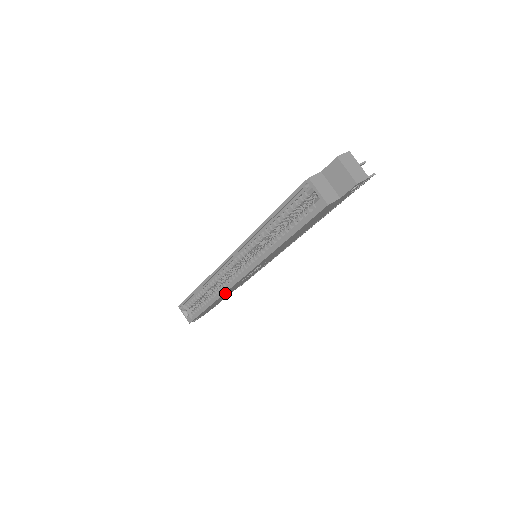
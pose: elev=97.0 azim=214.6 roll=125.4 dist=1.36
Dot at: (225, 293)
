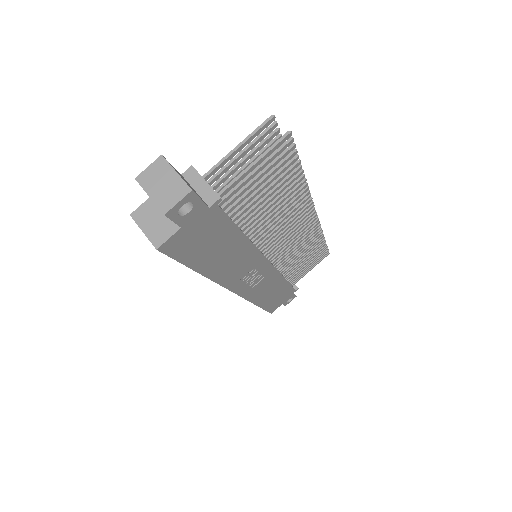
Dot at: (253, 298)
